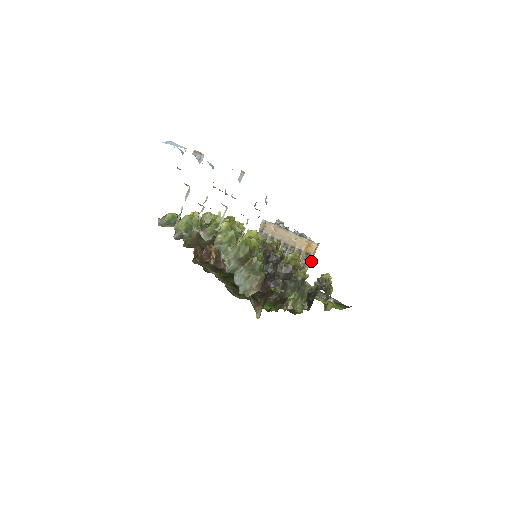
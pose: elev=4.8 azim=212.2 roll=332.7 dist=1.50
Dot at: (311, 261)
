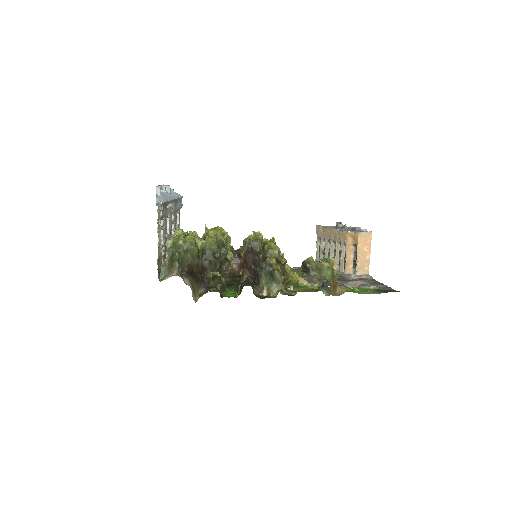
Dot at: (369, 253)
